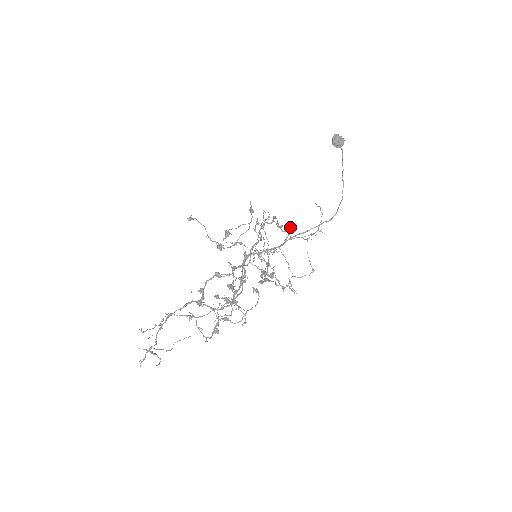
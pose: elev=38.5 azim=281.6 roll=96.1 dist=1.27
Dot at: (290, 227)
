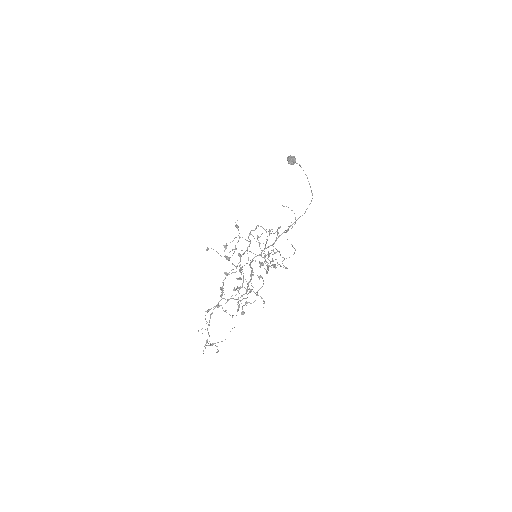
Dot at: (277, 229)
